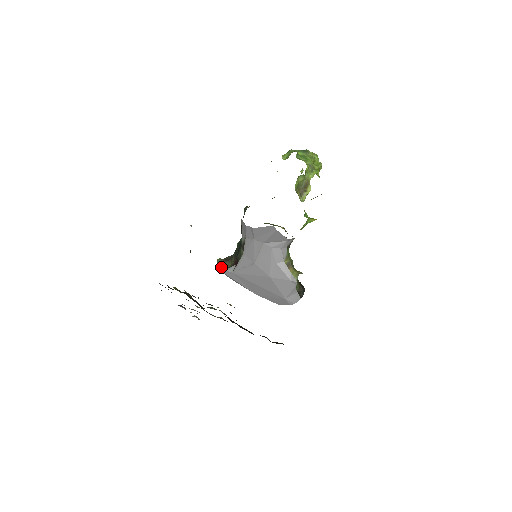
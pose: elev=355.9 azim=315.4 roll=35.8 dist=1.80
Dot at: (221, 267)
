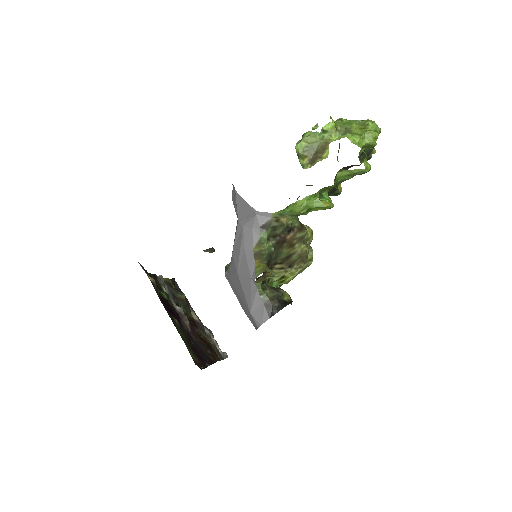
Dot at: (225, 269)
